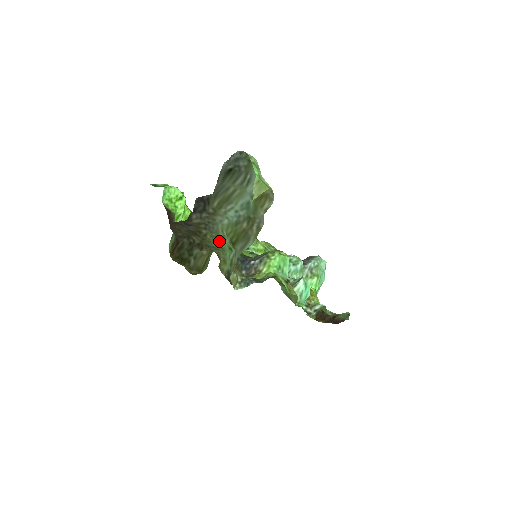
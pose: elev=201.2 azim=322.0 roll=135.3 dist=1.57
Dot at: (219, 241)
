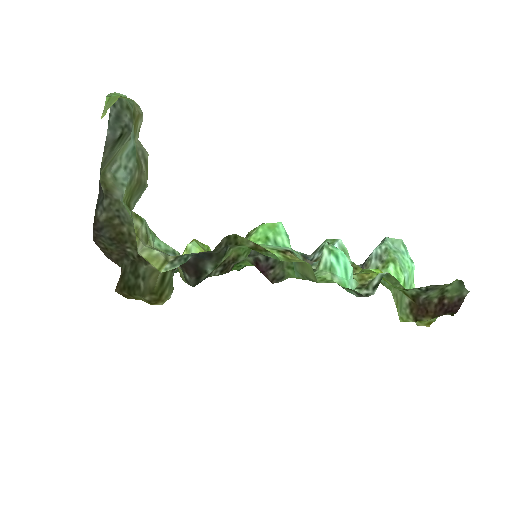
Dot at: occluded
